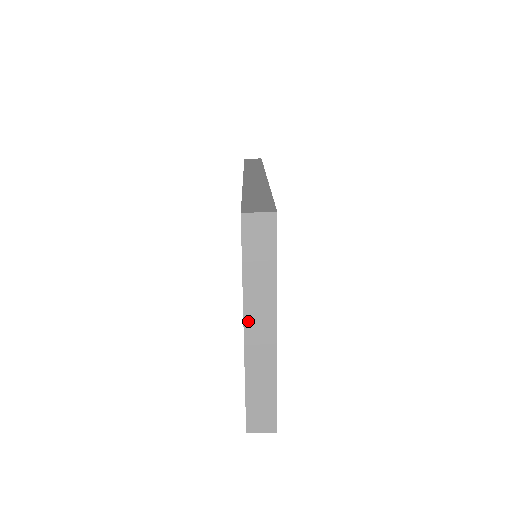
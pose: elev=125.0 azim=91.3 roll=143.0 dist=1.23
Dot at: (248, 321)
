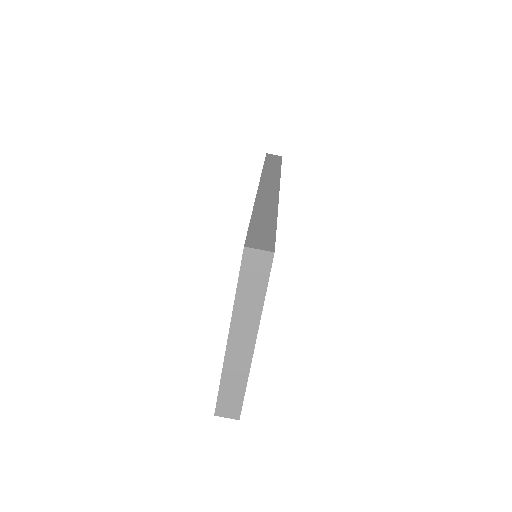
Dot at: (233, 331)
